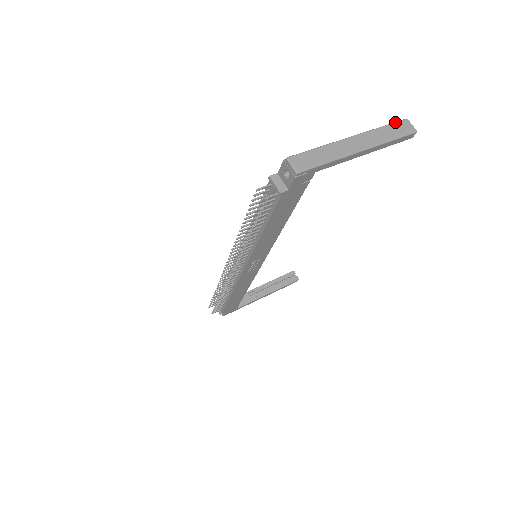
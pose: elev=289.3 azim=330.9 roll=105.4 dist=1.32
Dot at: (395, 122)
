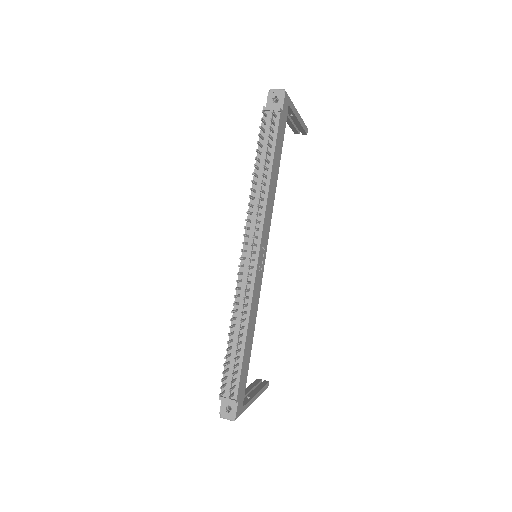
Dot at: occluded
